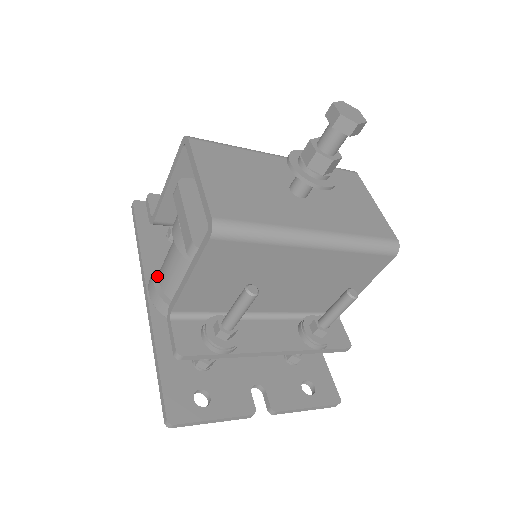
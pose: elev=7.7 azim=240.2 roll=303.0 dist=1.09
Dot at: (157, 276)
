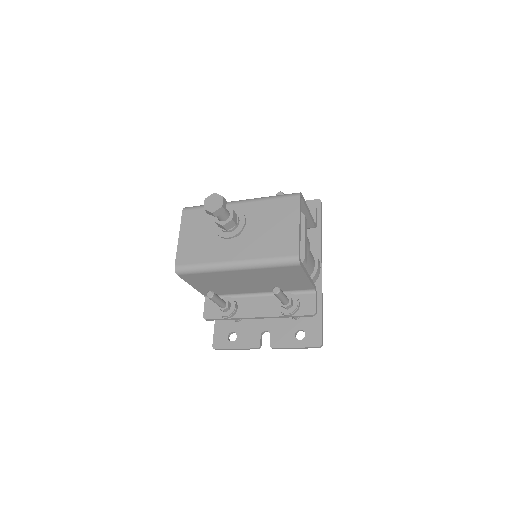
Dot at: occluded
